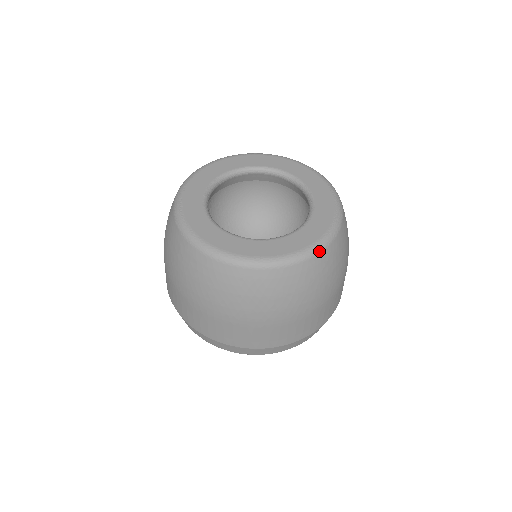
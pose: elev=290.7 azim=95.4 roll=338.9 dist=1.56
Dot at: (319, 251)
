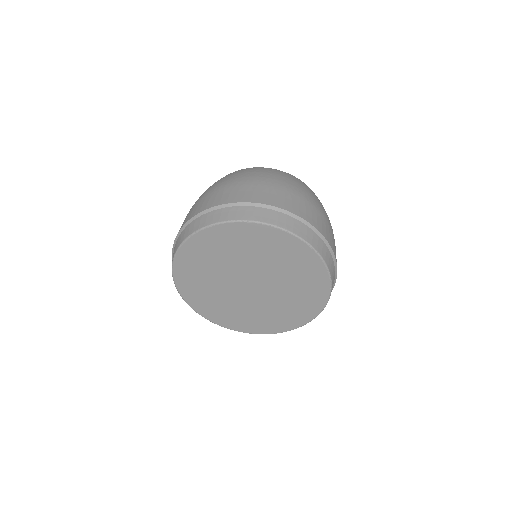
Dot at: occluded
